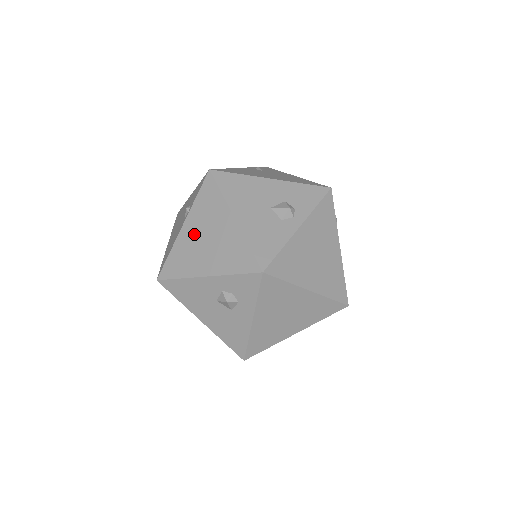
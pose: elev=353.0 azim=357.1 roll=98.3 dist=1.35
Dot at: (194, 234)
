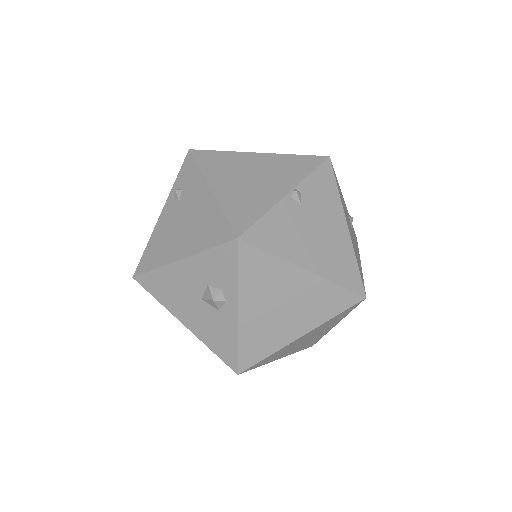
Dot at: occluded
